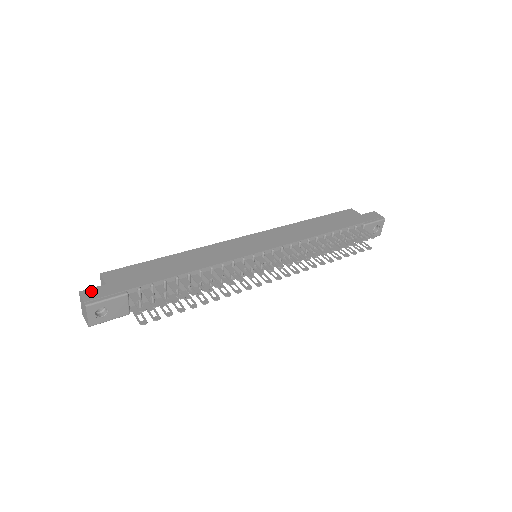
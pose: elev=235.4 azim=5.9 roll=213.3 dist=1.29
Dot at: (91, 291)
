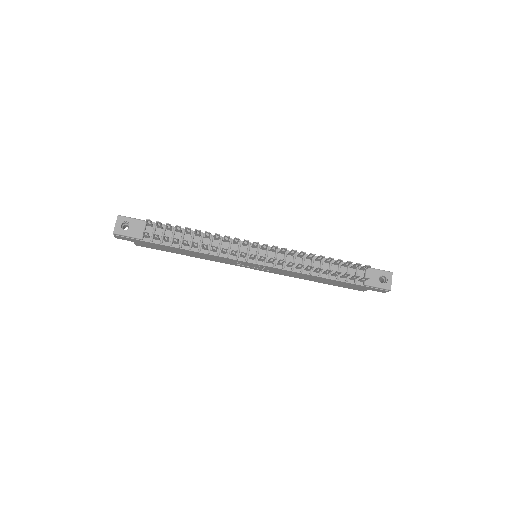
Dot at: occluded
